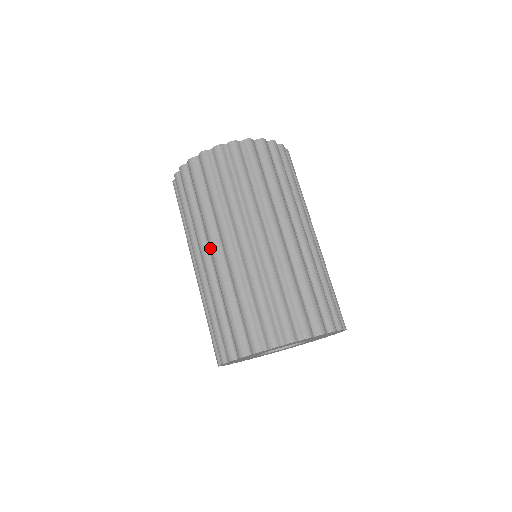
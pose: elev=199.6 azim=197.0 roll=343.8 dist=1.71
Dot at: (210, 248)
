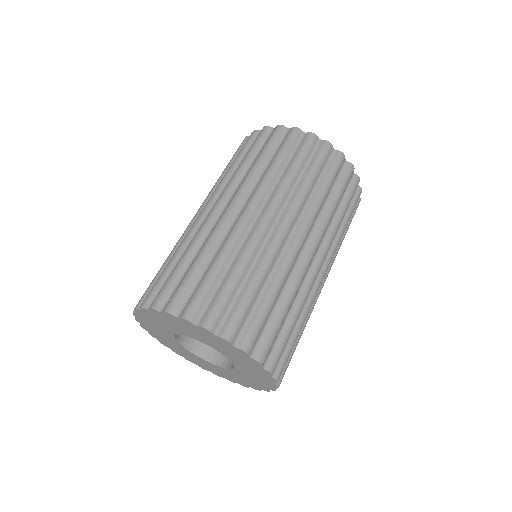
Dot at: (247, 205)
